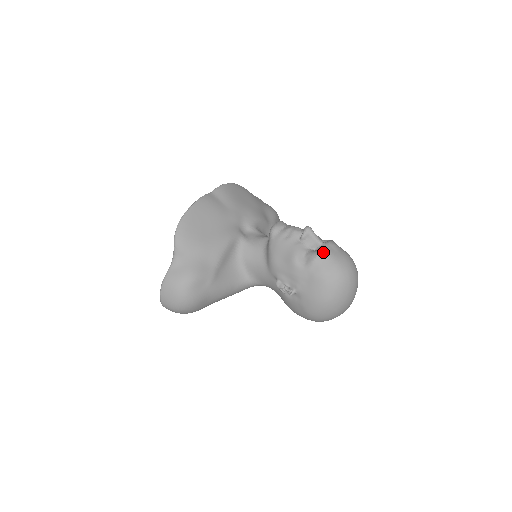
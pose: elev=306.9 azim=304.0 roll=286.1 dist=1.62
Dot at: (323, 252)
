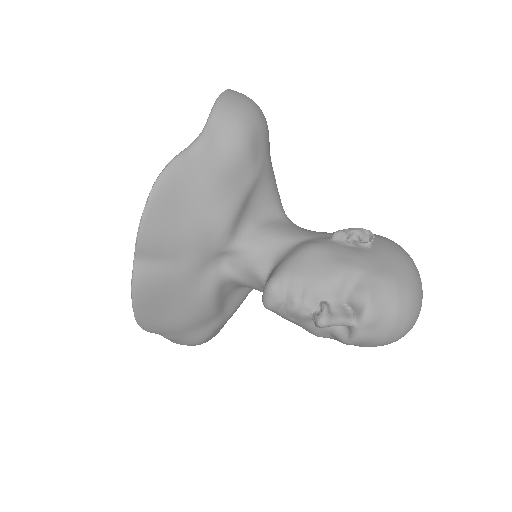
Dot at: (356, 342)
